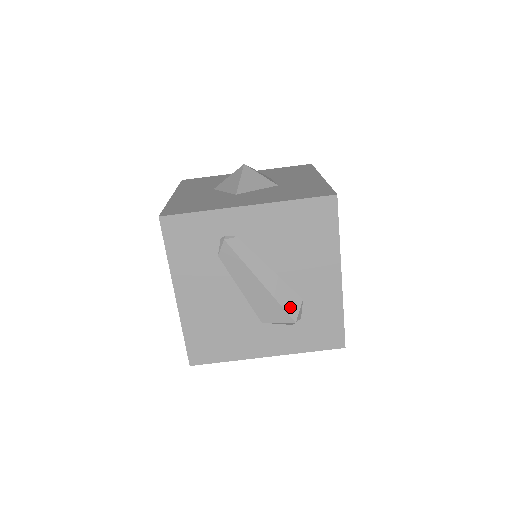
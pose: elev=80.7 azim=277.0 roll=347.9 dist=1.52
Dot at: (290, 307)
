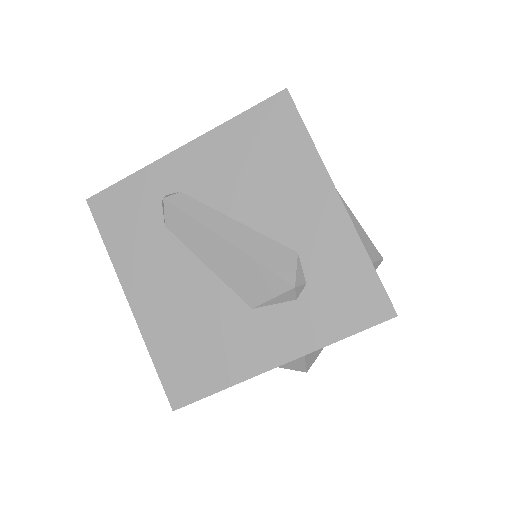
Dot at: (279, 266)
